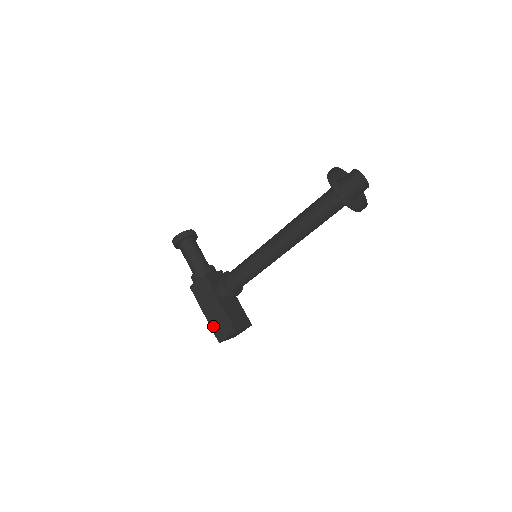
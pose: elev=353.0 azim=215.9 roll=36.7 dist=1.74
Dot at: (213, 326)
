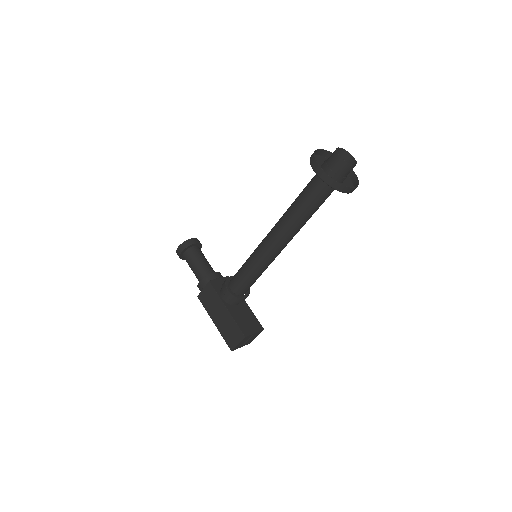
Dot at: (224, 334)
